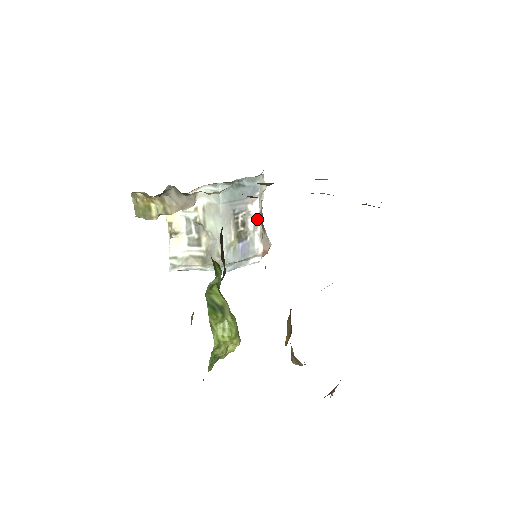
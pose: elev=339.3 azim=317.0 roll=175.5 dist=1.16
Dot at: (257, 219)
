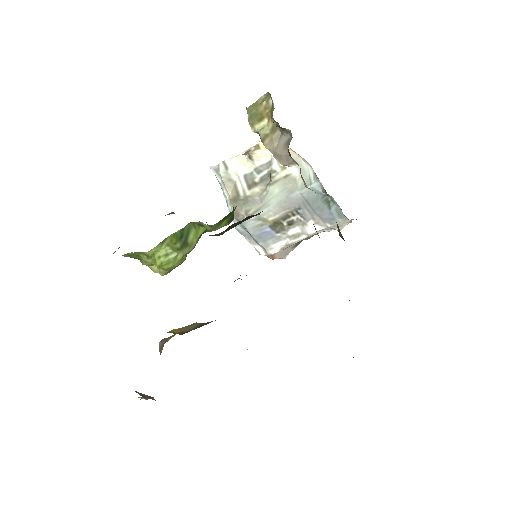
Dot at: (302, 235)
